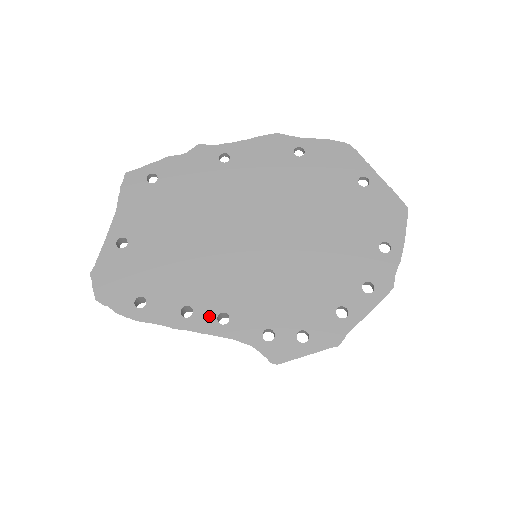
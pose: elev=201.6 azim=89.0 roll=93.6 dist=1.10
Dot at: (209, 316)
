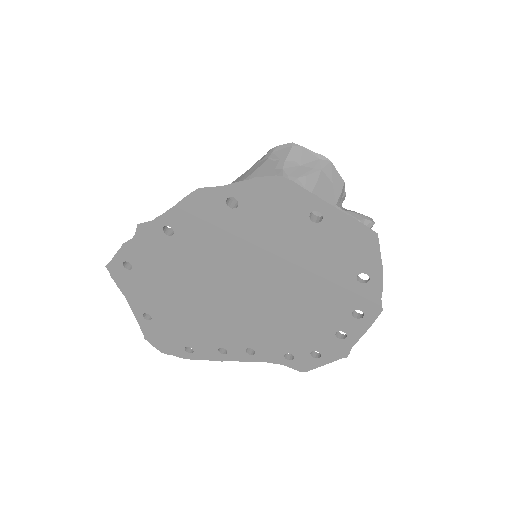
Dot at: (239, 352)
